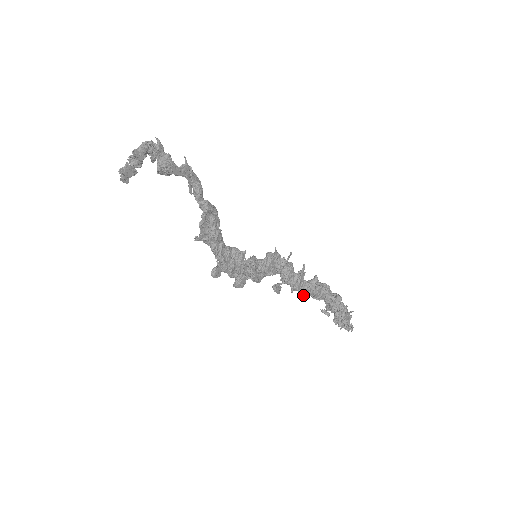
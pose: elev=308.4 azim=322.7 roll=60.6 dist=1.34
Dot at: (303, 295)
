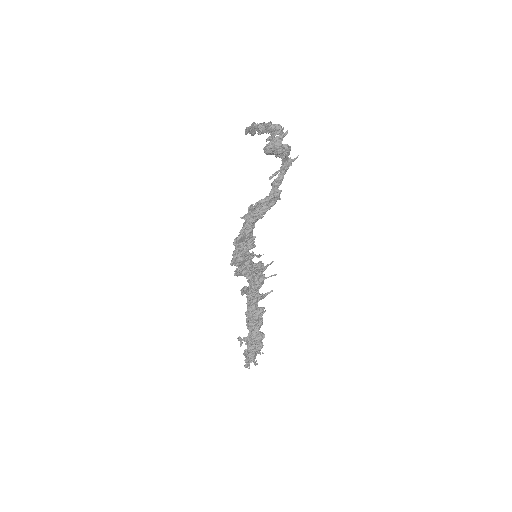
Dot at: (246, 313)
